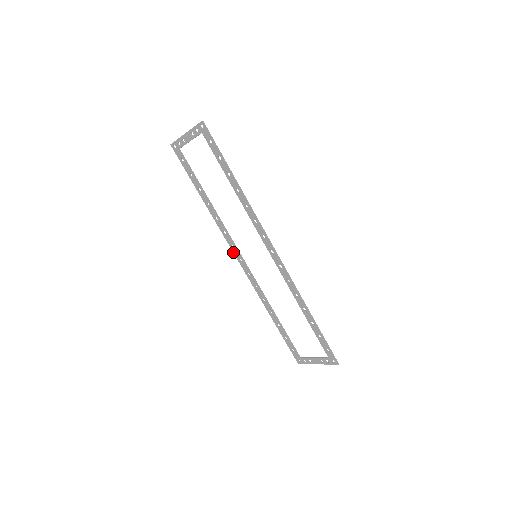
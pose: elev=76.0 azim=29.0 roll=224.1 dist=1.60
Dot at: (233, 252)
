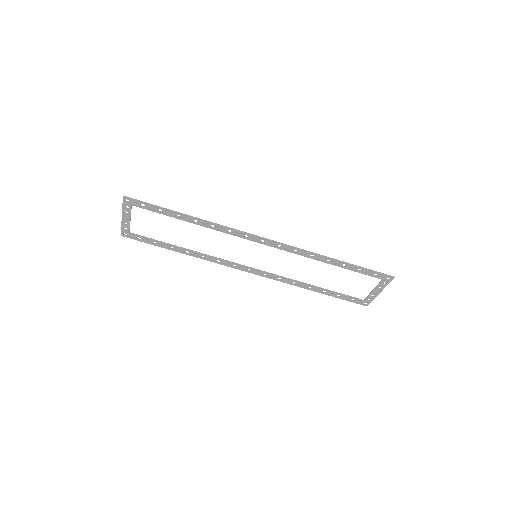
Dot at: occluded
